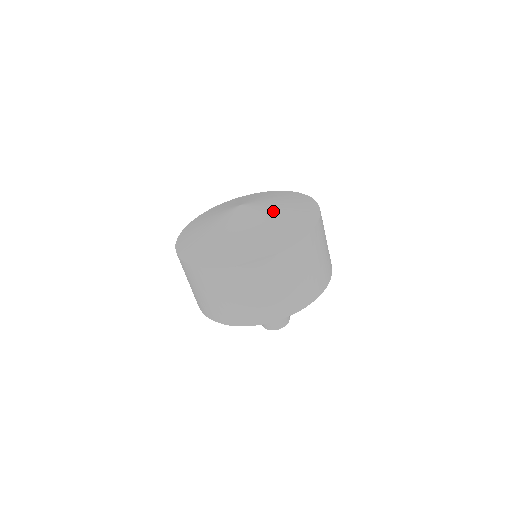
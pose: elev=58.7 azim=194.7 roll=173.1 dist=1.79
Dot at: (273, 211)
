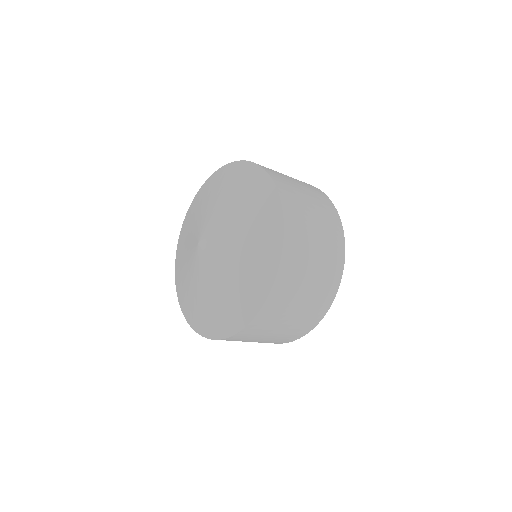
Dot at: (221, 273)
